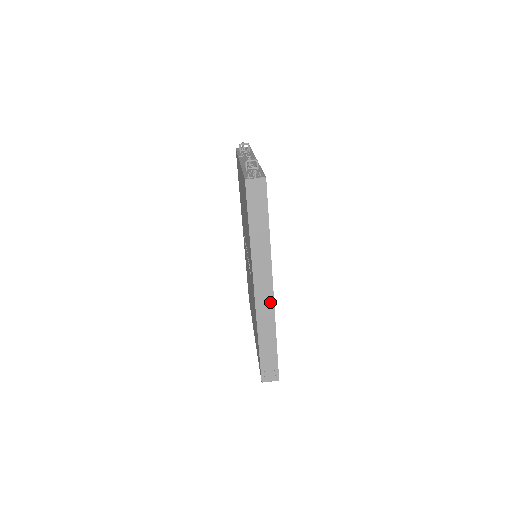
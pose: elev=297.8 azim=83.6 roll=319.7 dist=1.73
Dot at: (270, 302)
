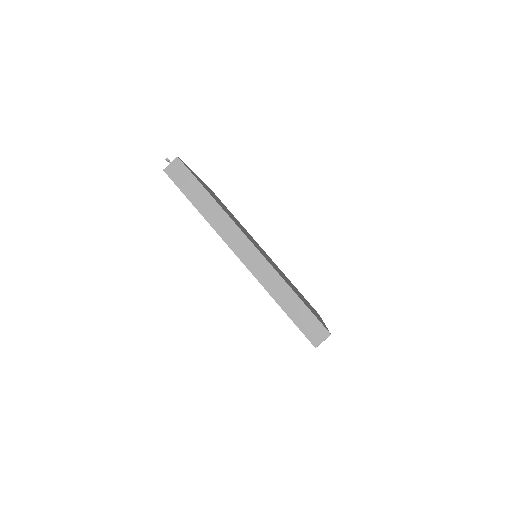
Dot at: (259, 258)
